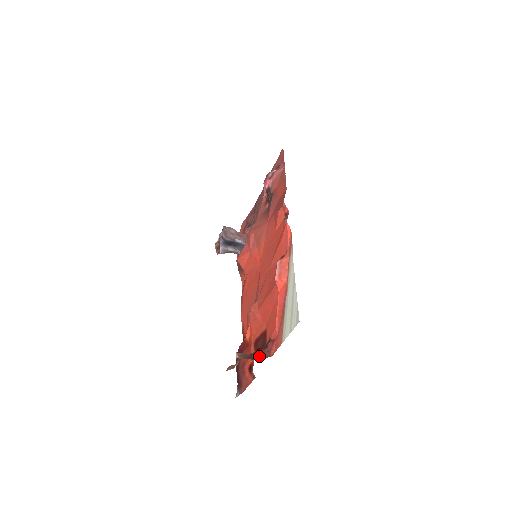
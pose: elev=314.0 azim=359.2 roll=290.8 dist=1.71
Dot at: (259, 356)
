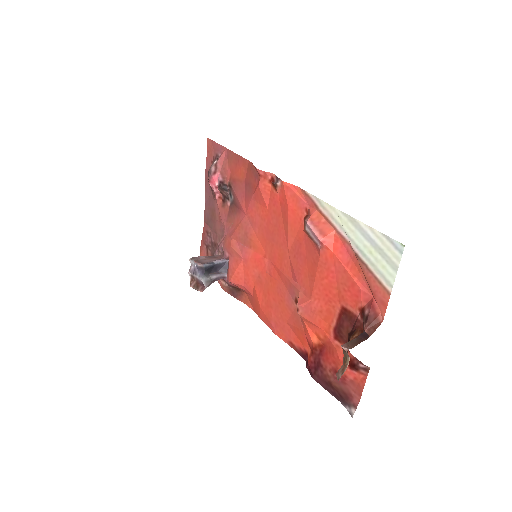
Dot at: (367, 332)
